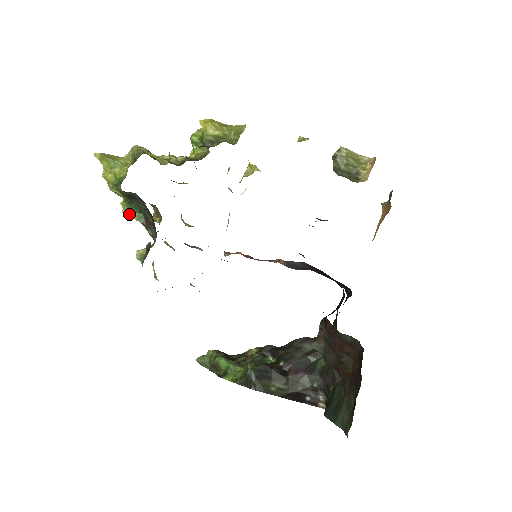
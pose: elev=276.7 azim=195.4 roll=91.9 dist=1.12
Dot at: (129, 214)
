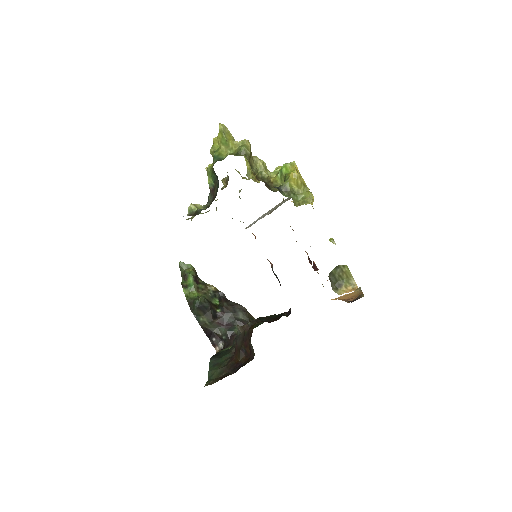
Dot at: (208, 175)
